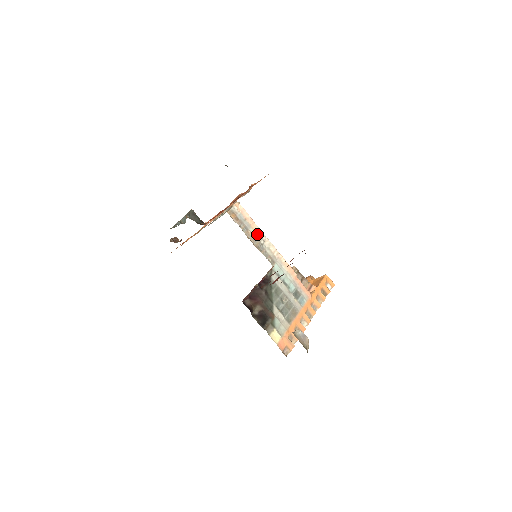
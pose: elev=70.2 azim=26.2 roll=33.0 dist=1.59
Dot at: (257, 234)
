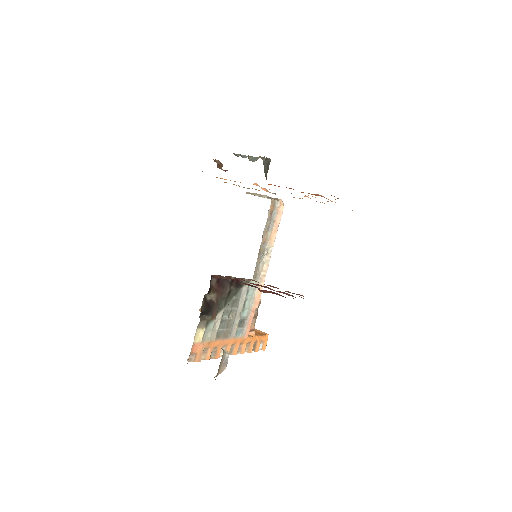
Dot at: (269, 242)
